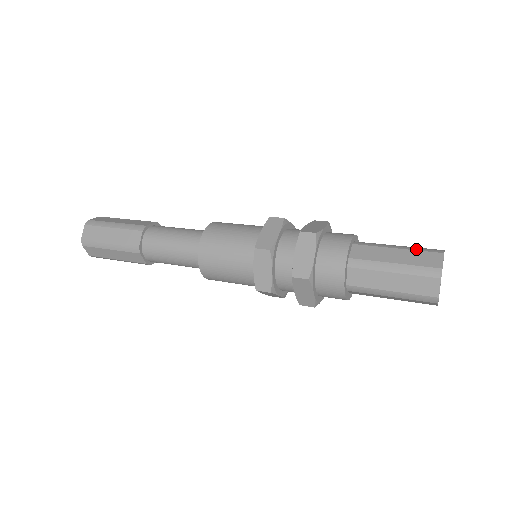
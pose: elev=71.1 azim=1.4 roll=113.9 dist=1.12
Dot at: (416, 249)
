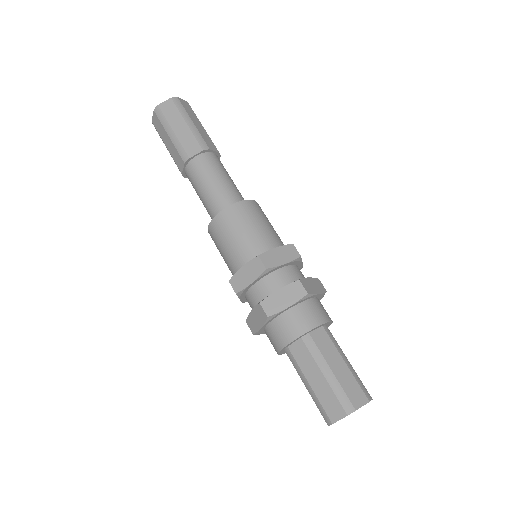
Dot at: (335, 391)
